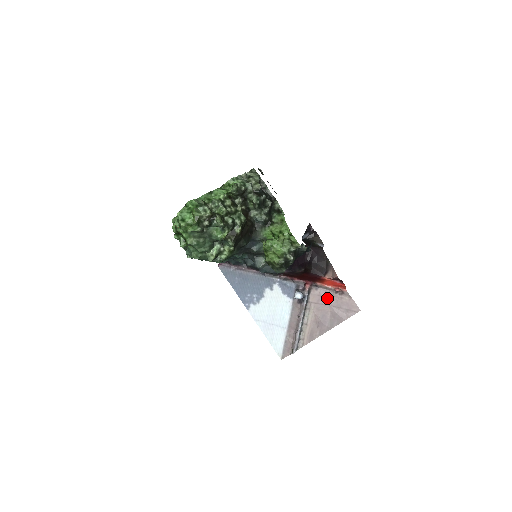
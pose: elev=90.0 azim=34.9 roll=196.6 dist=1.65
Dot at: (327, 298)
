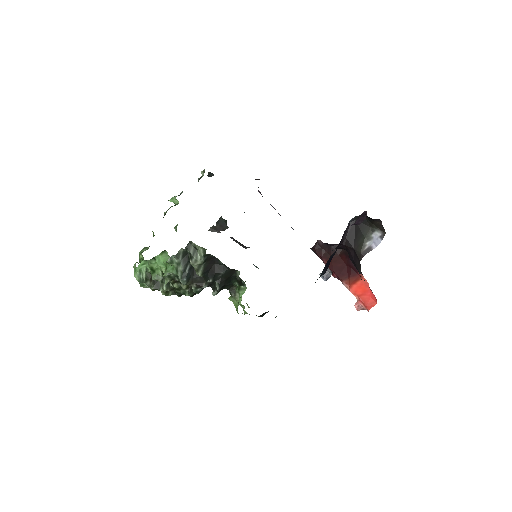
Dot at: occluded
